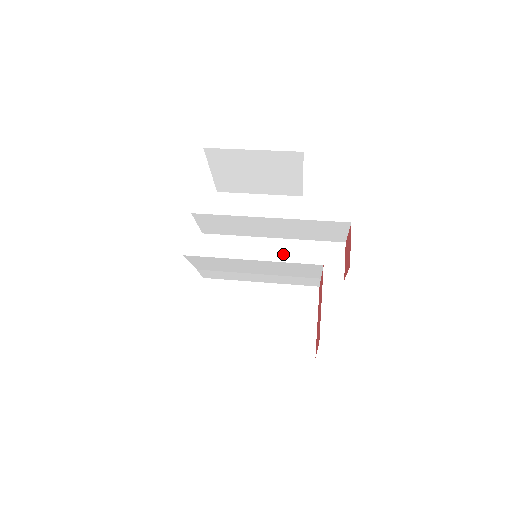
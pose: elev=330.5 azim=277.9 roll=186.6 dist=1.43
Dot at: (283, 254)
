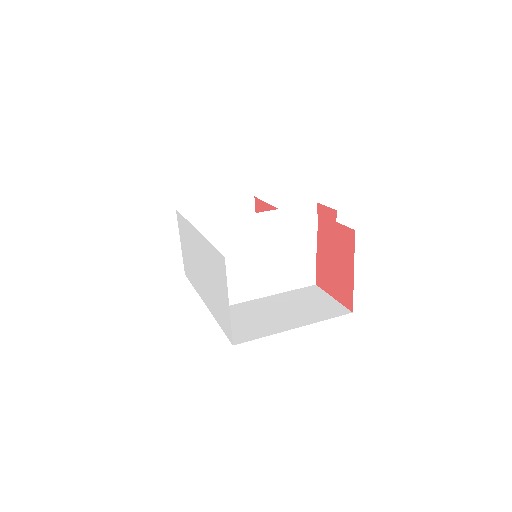
Dot at: occluded
